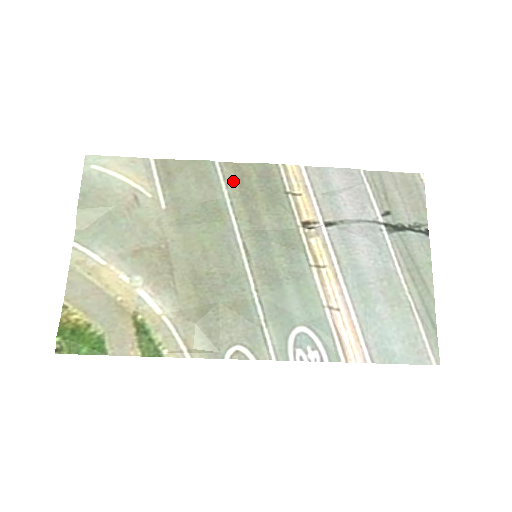
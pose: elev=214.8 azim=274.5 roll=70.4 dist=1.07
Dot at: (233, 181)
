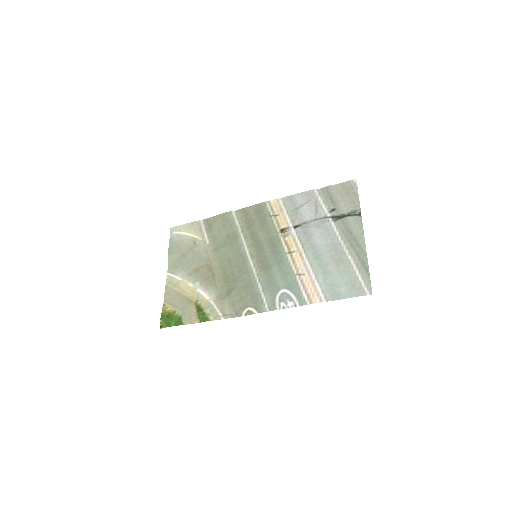
Dot at: (242, 219)
